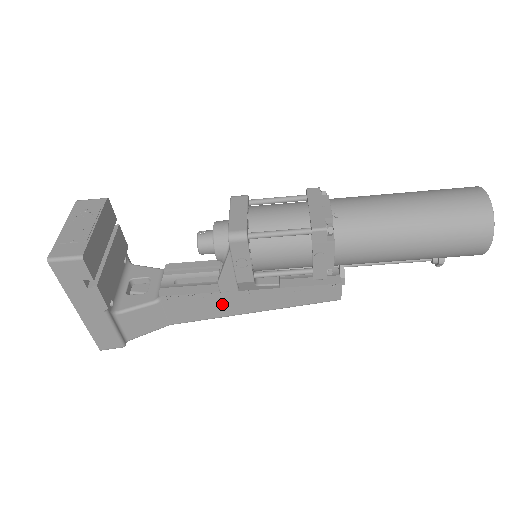
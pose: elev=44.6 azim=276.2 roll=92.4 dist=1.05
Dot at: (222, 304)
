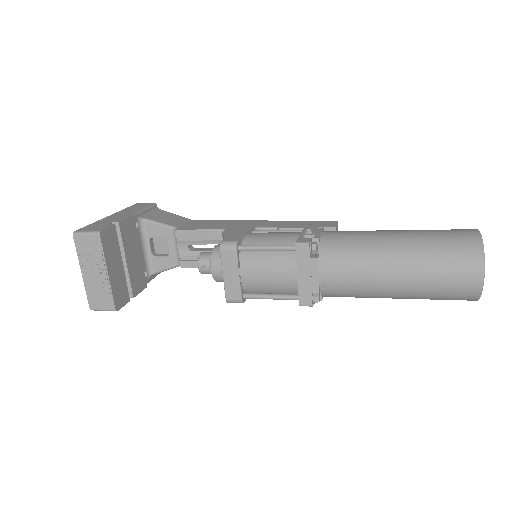
Dot at: occluded
